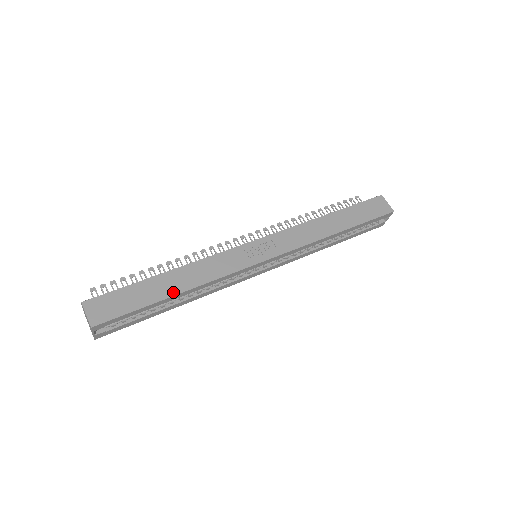
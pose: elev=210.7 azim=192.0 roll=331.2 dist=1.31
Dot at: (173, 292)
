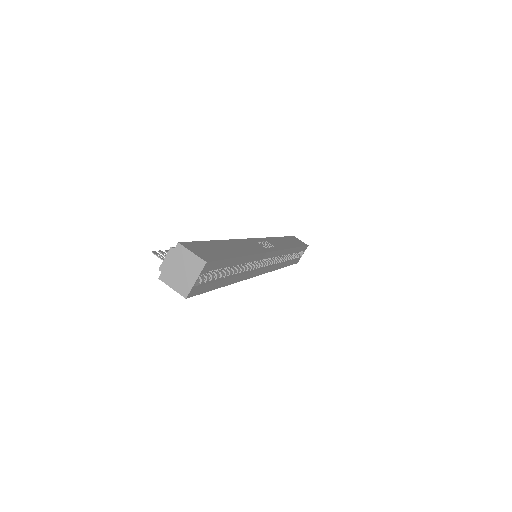
Dot at: (241, 254)
